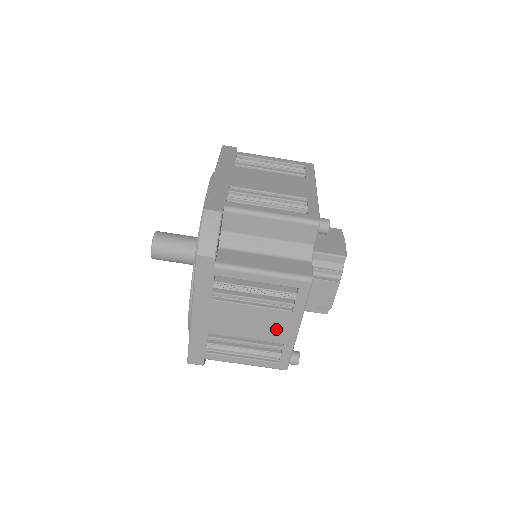
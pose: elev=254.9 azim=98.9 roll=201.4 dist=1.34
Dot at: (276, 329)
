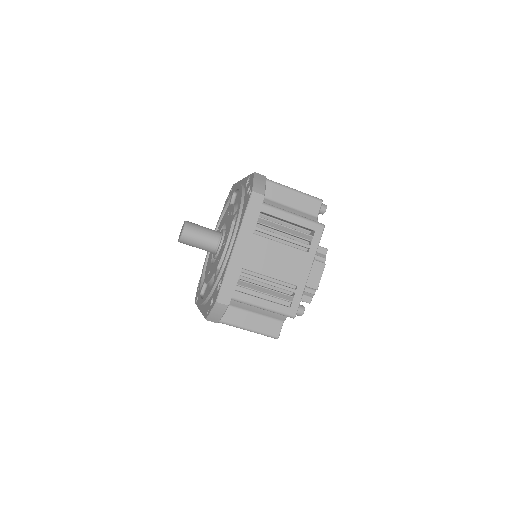
Dot at: (294, 269)
